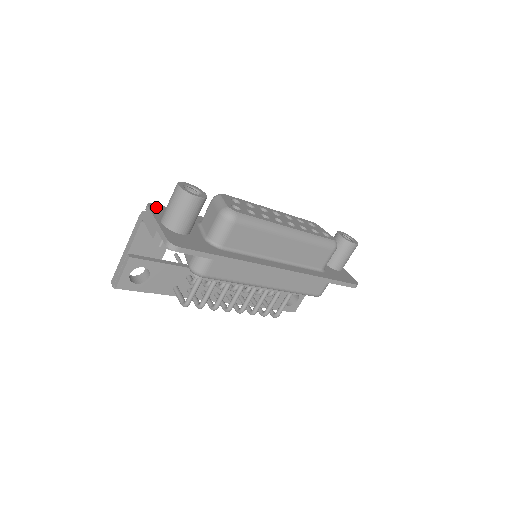
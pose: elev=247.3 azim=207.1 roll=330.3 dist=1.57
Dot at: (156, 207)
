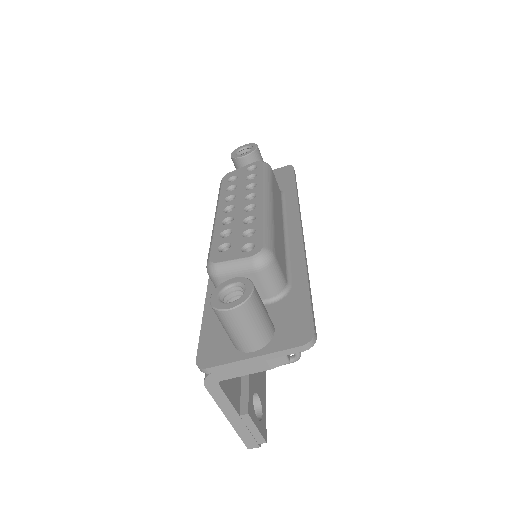
Dot at: (206, 358)
